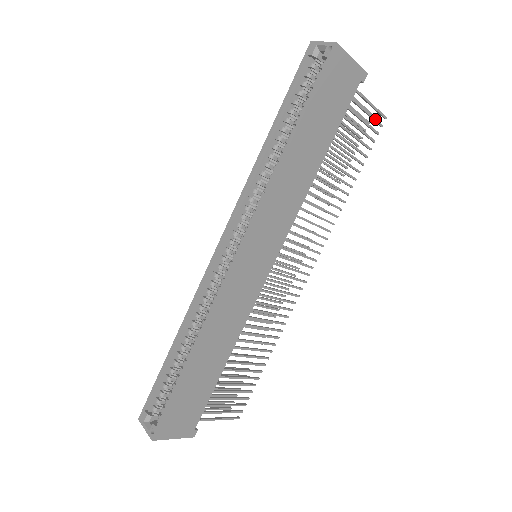
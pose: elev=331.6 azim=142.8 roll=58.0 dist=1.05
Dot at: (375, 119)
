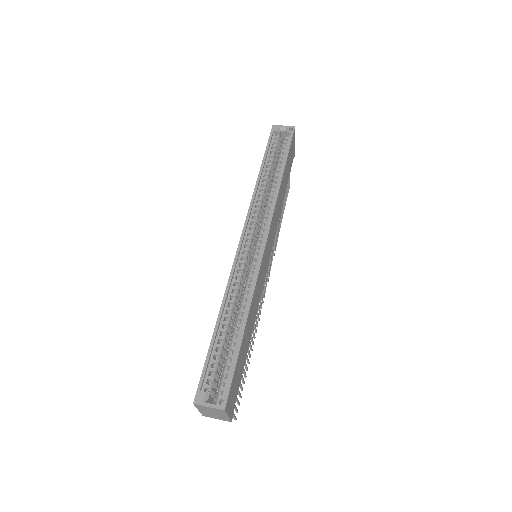
Dot at: occluded
